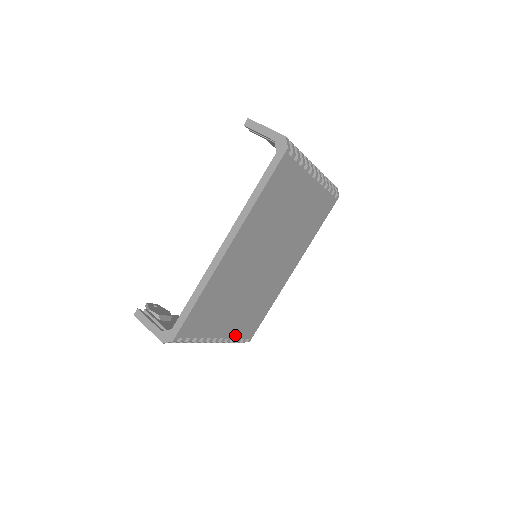
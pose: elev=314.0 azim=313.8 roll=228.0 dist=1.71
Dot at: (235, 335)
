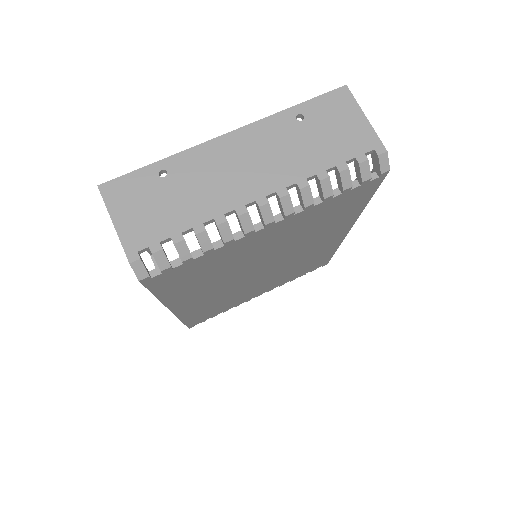
Dot at: (289, 280)
